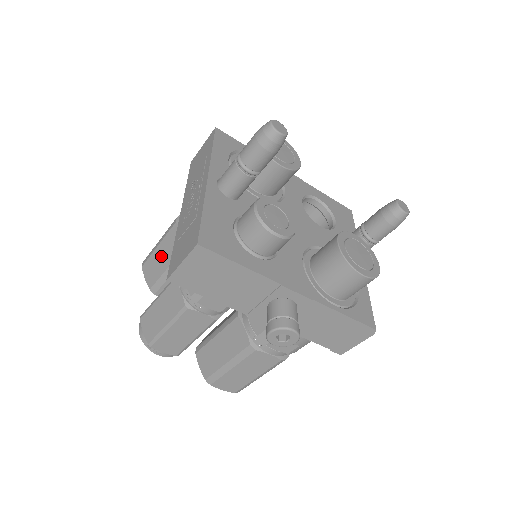
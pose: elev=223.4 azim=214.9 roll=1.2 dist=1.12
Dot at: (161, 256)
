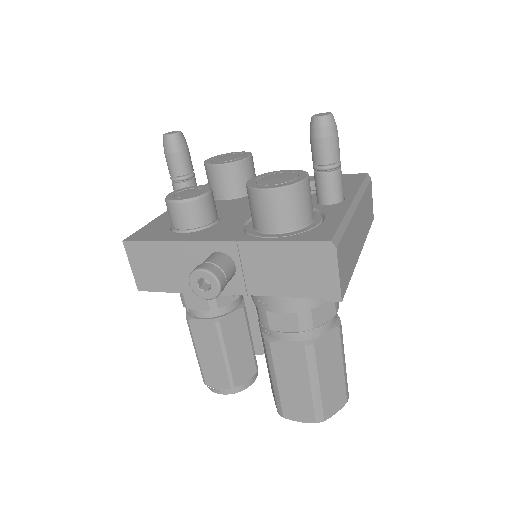
Dot at: occluded
